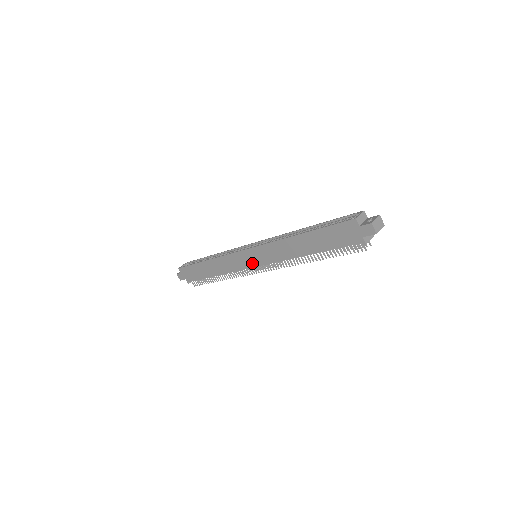
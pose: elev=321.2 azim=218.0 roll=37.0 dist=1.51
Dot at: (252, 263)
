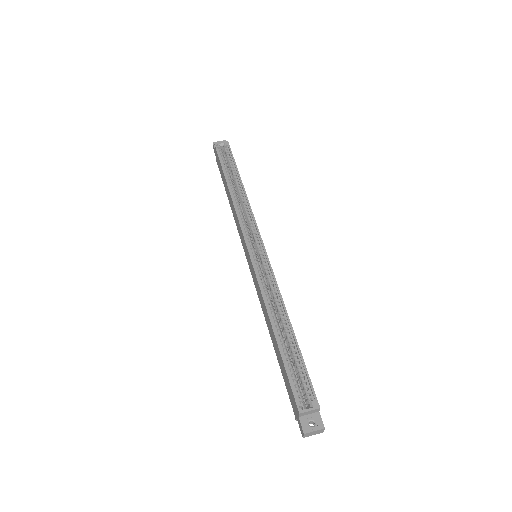
Dot at: (247, 258)
